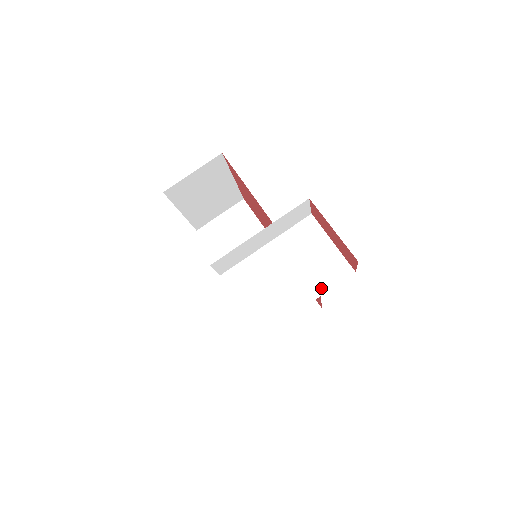
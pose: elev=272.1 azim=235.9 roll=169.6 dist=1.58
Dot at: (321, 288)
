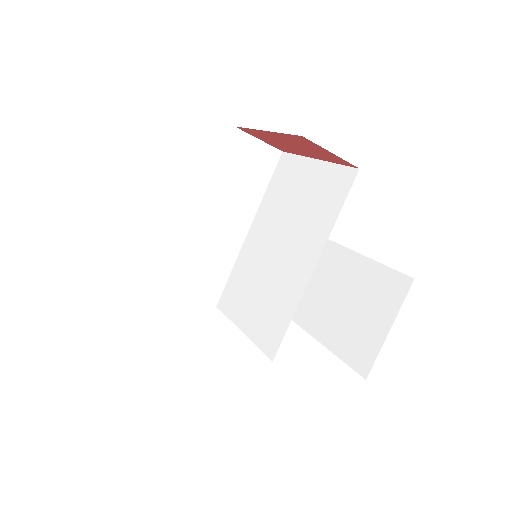
Dot at: (323, 230)
